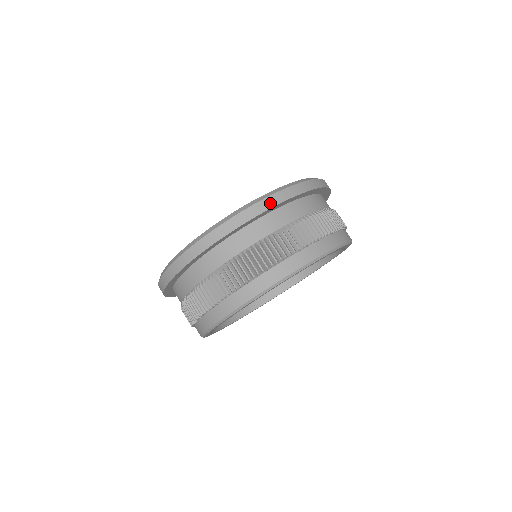
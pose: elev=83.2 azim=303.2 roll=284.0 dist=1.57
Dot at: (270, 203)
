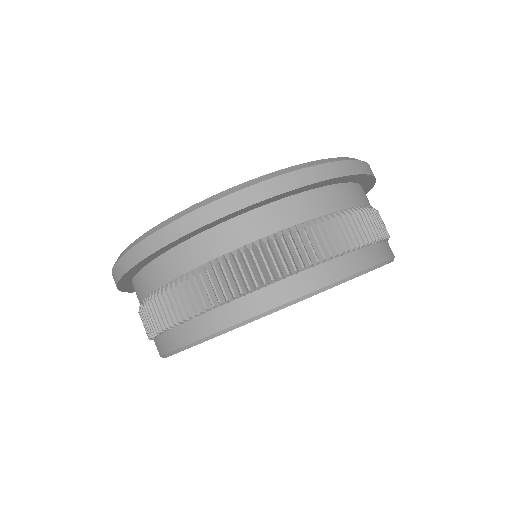
Dot at: (321, 174)
